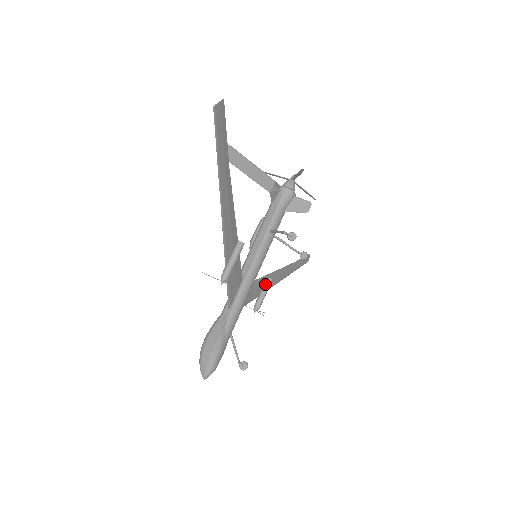
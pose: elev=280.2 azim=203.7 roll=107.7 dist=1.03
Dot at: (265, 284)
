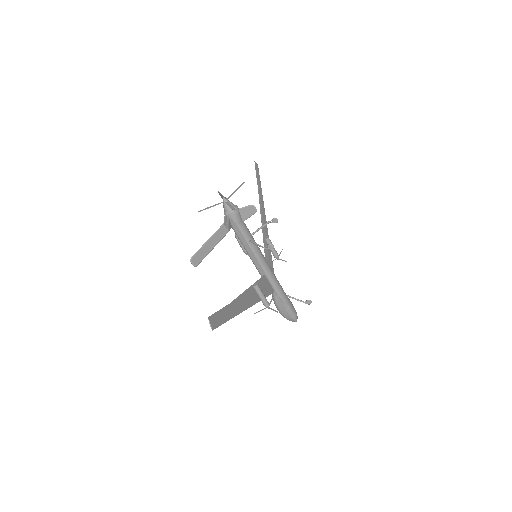
Dot at: occluded
